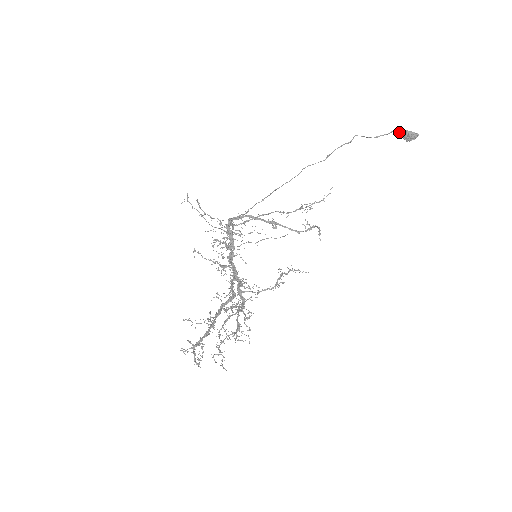
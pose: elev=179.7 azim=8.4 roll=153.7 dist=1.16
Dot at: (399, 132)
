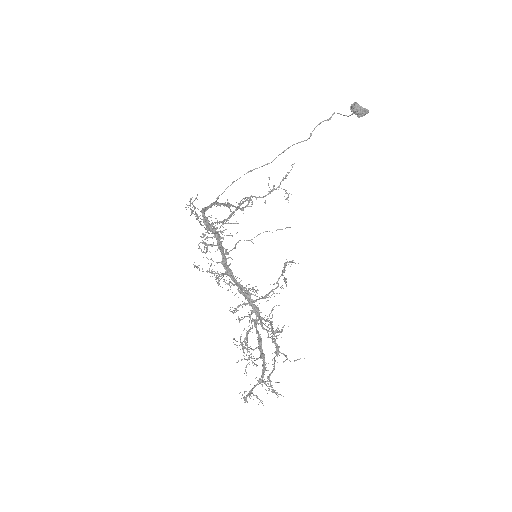
Dot at: (354, 107)
